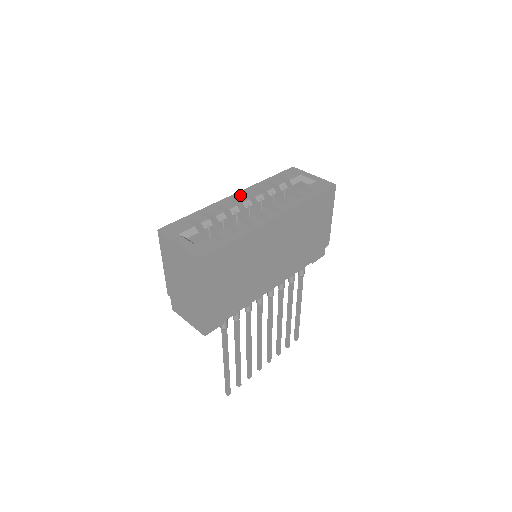
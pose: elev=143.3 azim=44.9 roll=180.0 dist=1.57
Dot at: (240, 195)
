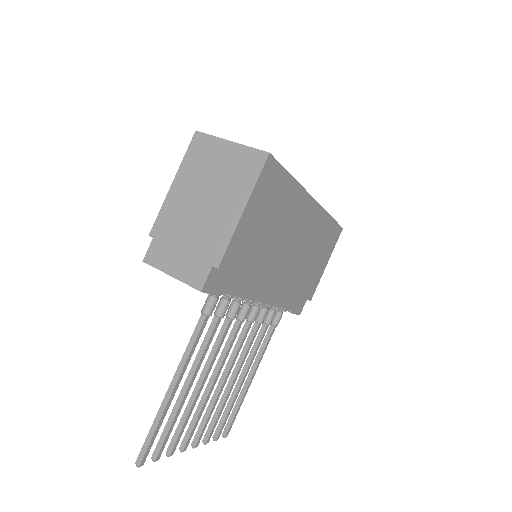
Dot at: occluded
